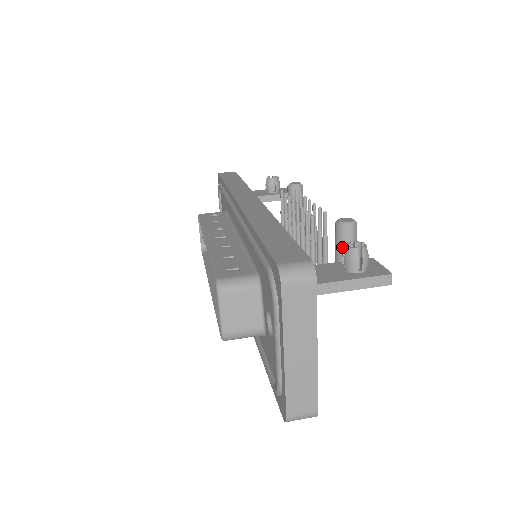
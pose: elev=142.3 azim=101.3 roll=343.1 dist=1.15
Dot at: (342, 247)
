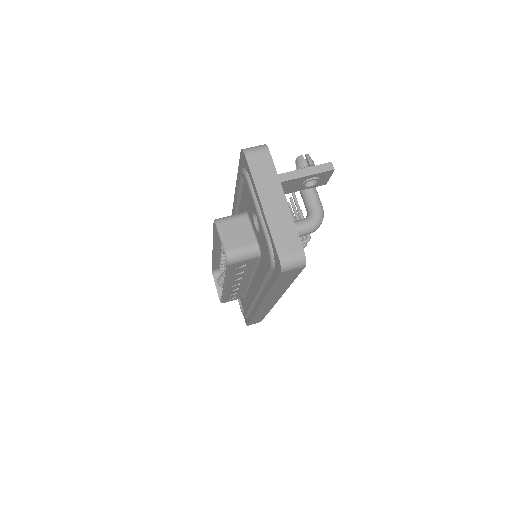
Dot at: (306, 193)
